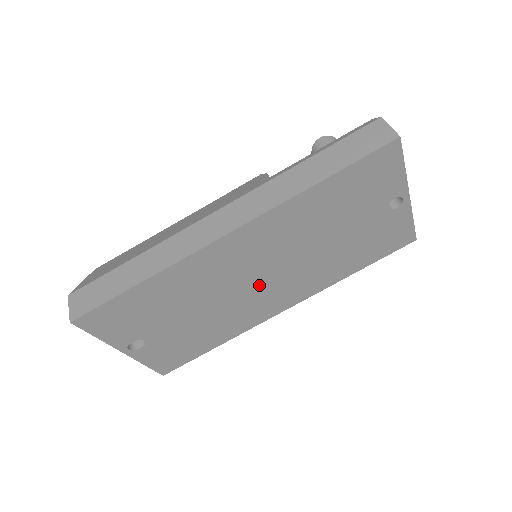
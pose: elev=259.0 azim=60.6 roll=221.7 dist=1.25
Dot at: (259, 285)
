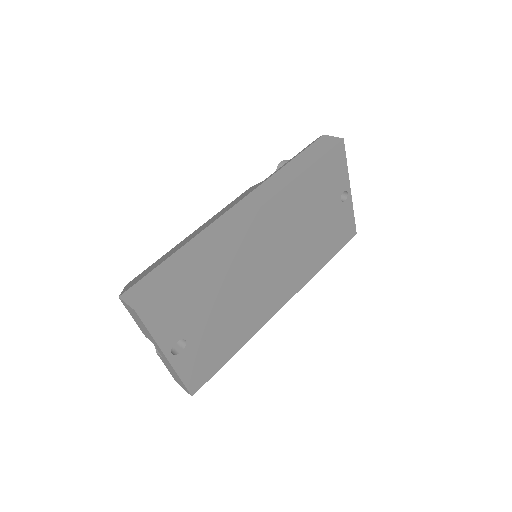
Dot at: (268, 273)
